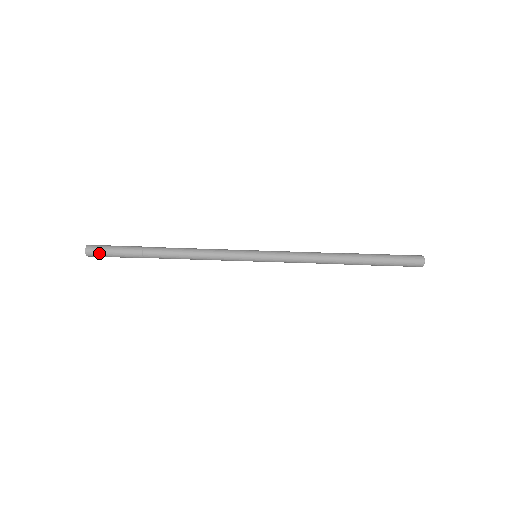
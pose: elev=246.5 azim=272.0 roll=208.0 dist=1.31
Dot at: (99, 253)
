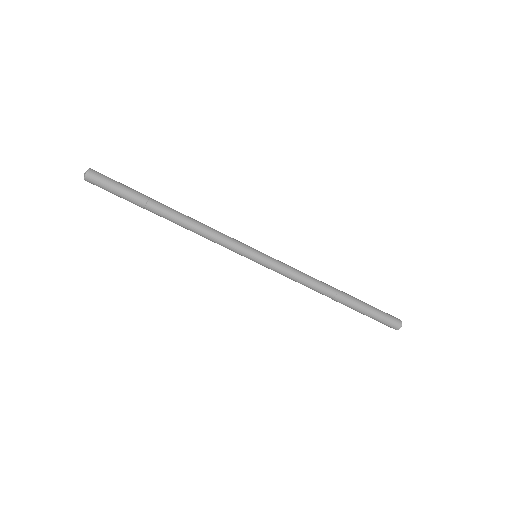
Dot at: (100, 183)
